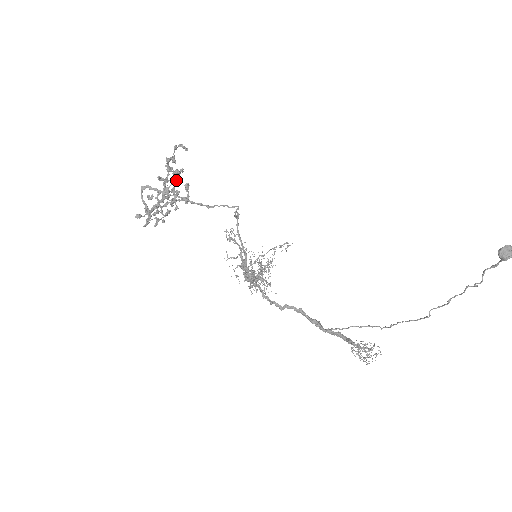
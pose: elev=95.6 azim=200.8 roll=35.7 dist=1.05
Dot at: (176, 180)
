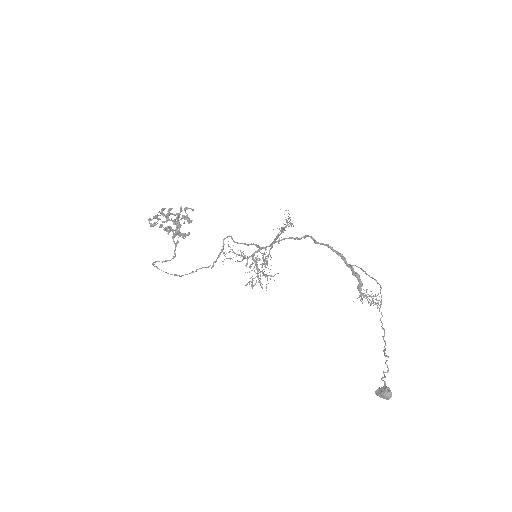
Dot at: (170, 227)
